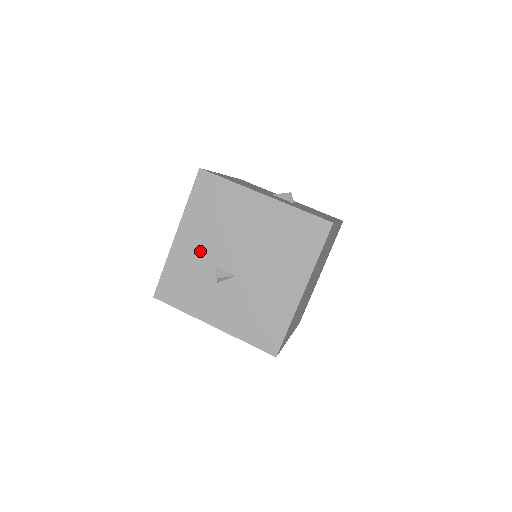
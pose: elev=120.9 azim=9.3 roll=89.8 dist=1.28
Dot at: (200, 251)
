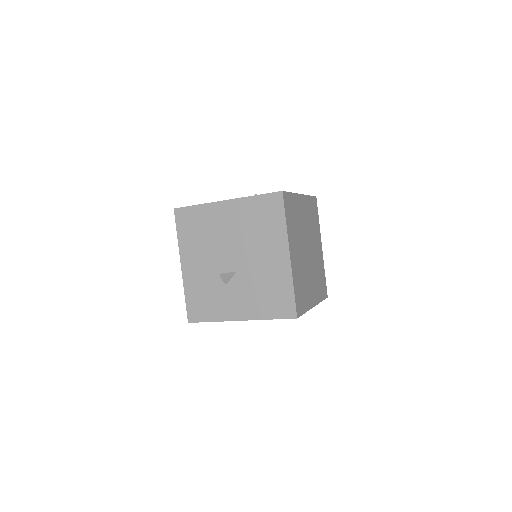
Dot at: (203, 268)
